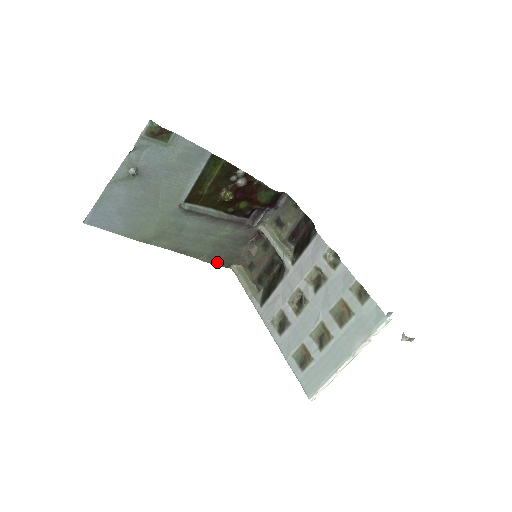
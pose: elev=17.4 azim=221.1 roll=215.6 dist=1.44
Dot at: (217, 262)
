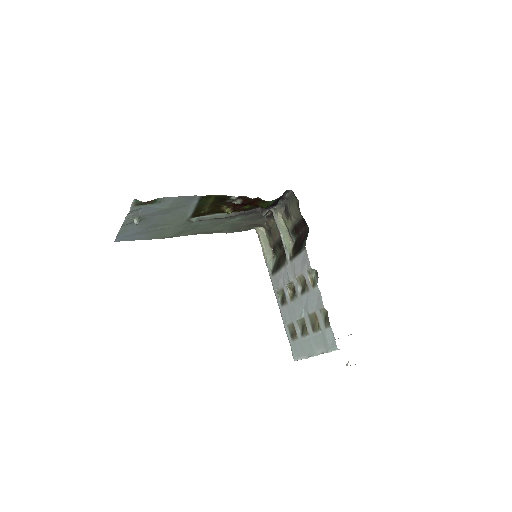
Dot at: (239, 230)
